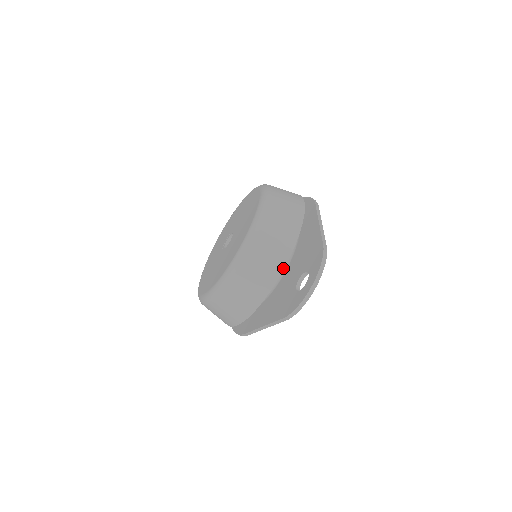
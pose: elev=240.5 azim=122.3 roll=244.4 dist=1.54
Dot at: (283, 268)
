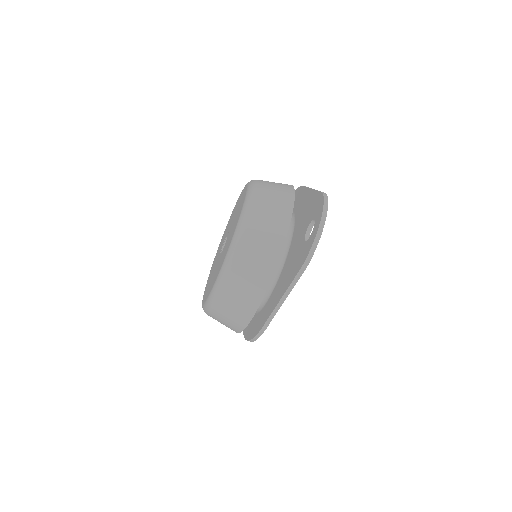
Dot at: (286, 232)
